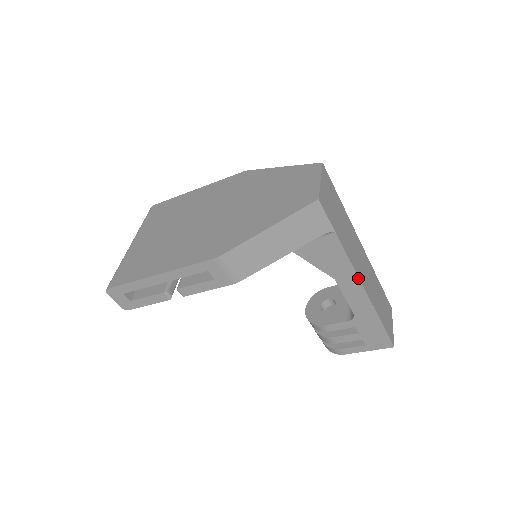
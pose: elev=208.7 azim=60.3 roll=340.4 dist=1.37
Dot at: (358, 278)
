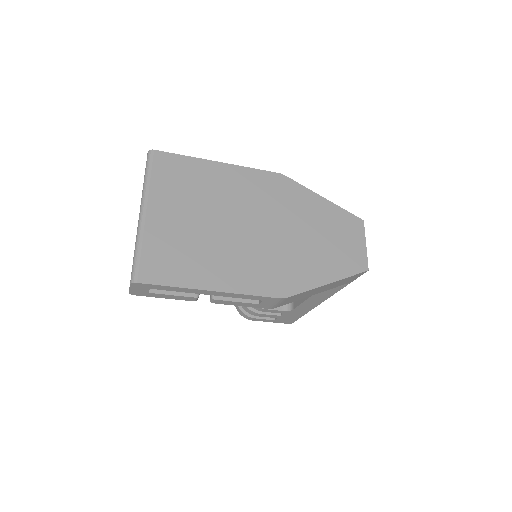
Dot at: occluded
